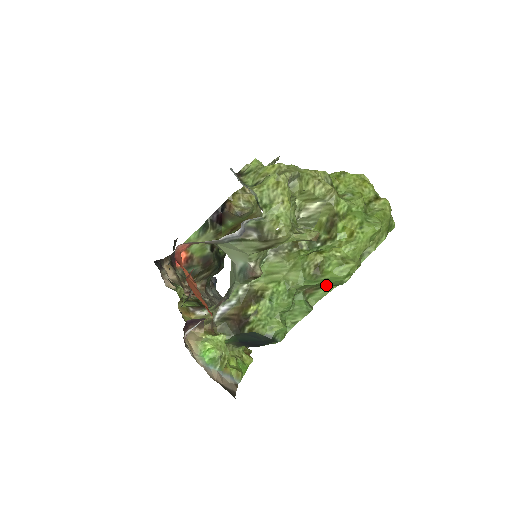
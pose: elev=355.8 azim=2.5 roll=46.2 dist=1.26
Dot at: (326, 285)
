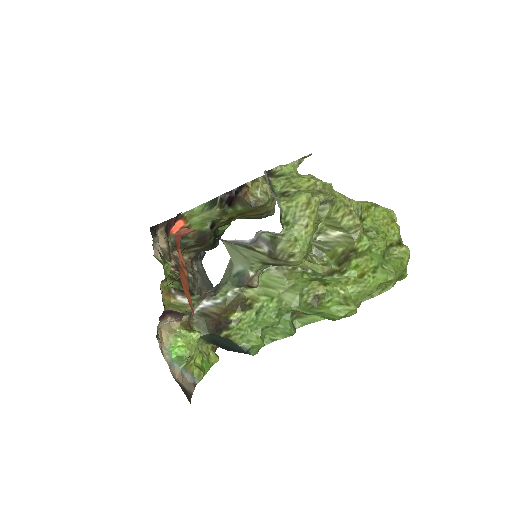
Dot at: occluded
